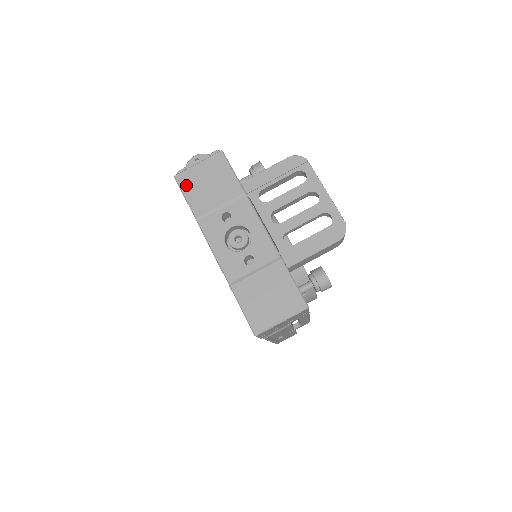
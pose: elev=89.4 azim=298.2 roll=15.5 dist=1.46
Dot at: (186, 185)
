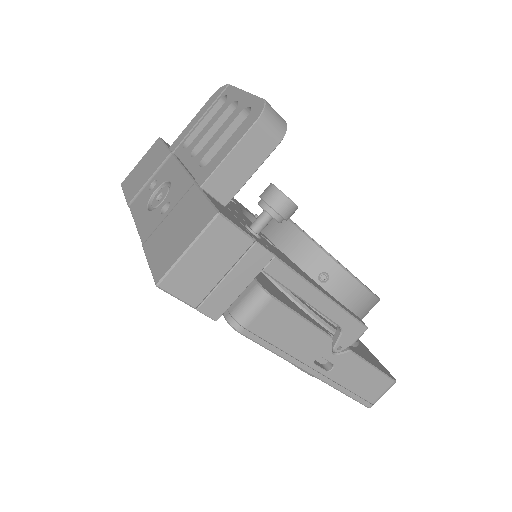
Dot at: (127, 184)
